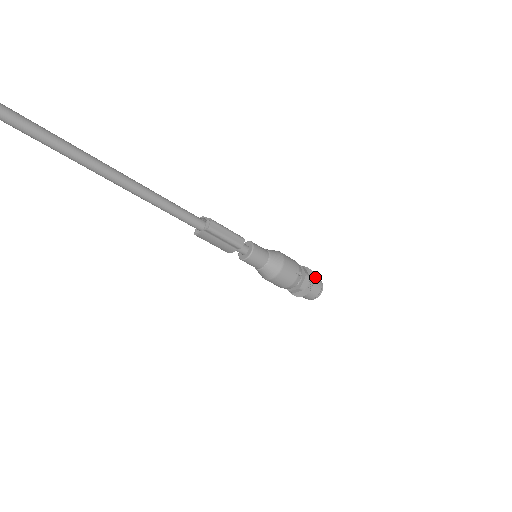
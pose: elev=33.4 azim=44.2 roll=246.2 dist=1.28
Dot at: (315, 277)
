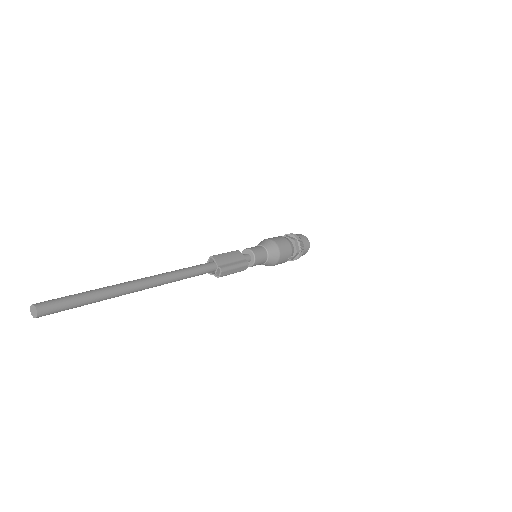
Dot at: (304, 246)
